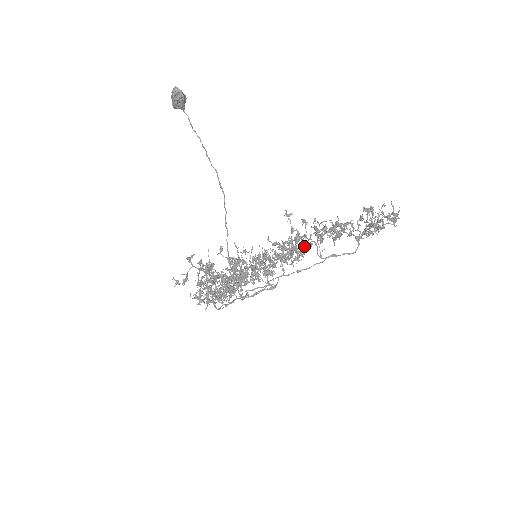
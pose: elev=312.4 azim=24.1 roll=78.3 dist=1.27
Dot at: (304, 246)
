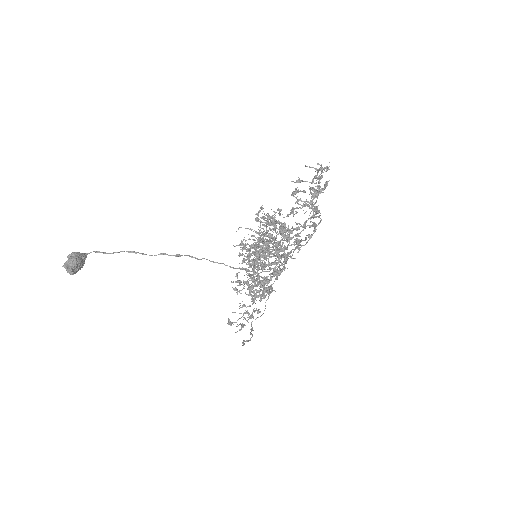
Dot at: occluded
